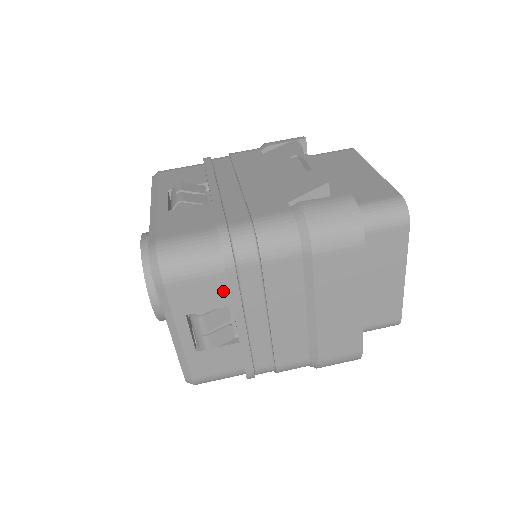
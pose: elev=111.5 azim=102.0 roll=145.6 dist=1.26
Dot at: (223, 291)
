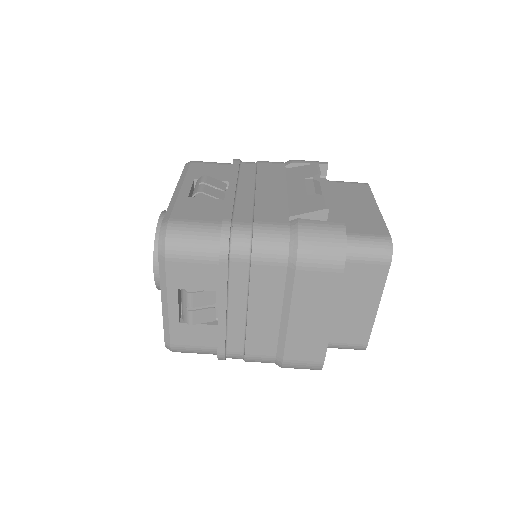
Dot at: (214, 277)
